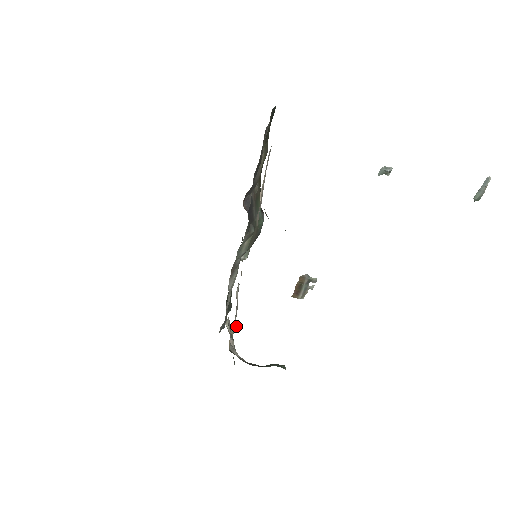
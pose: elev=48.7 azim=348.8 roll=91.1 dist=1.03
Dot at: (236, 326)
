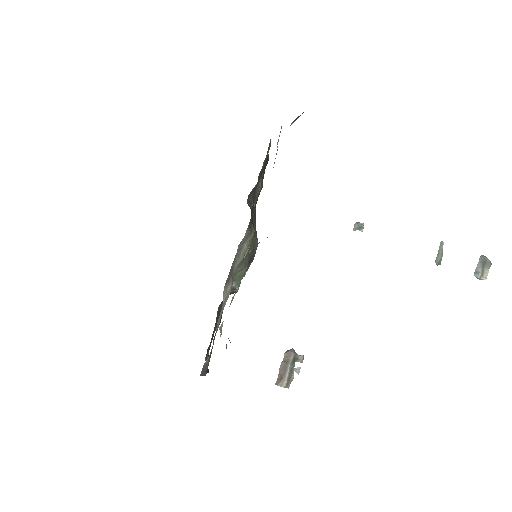
Dot at: occluded
